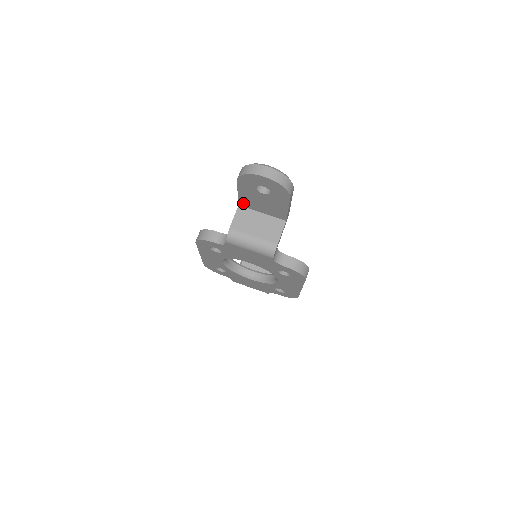
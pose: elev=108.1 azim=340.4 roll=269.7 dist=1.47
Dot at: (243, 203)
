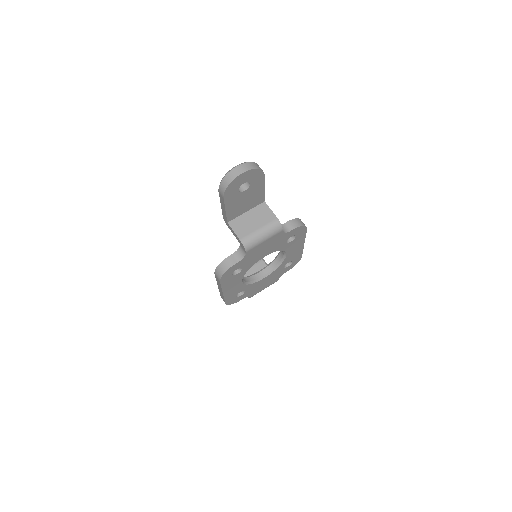
Dot at: (230, 217)
